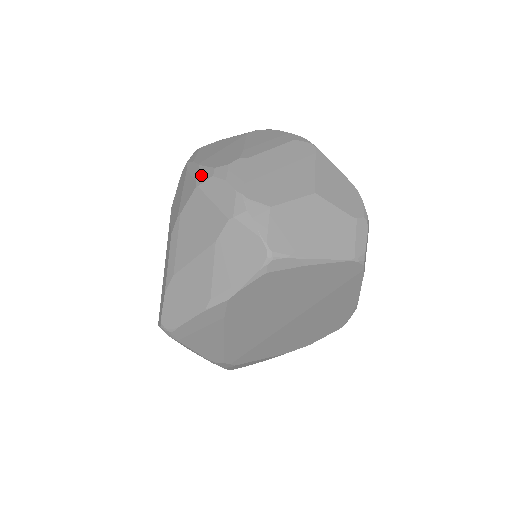
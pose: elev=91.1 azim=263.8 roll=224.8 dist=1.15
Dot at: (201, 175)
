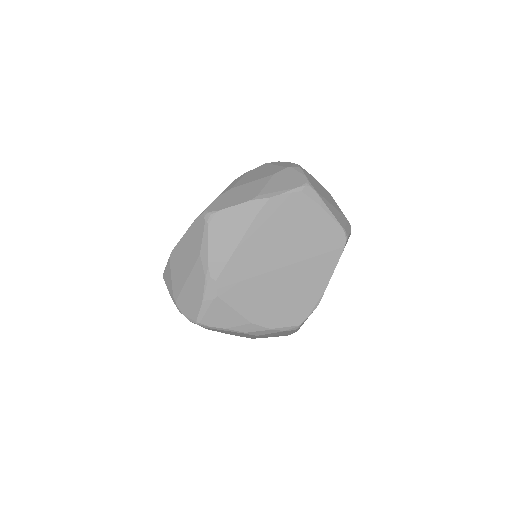
Dot at: occluded
